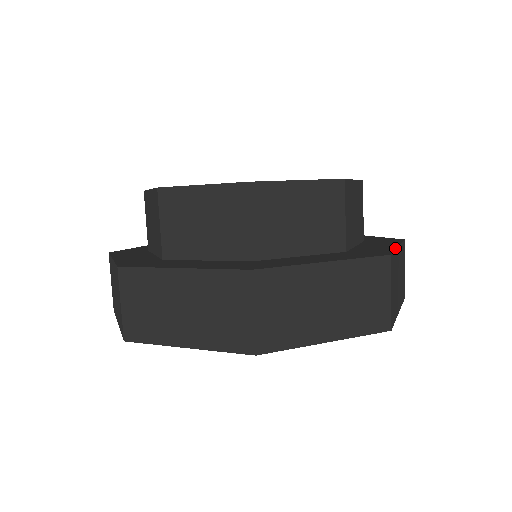
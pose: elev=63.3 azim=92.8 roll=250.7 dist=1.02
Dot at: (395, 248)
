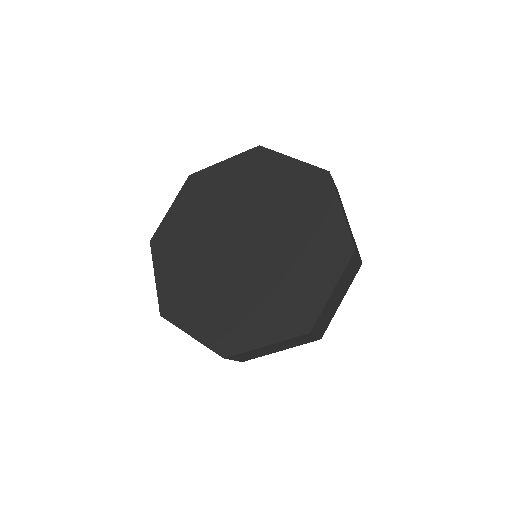
Dot at: occluded
